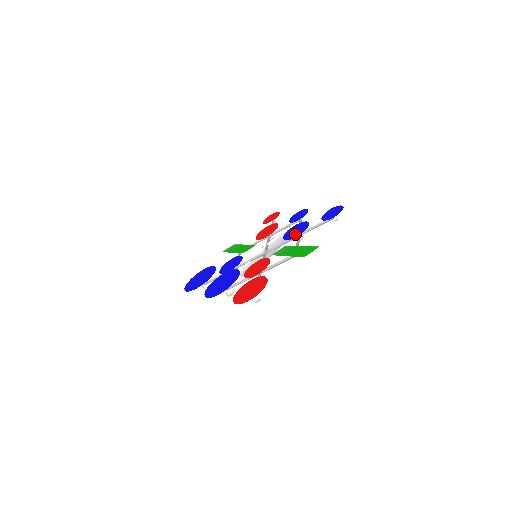
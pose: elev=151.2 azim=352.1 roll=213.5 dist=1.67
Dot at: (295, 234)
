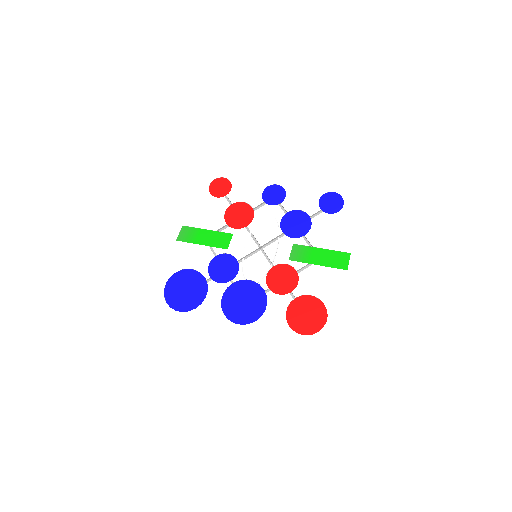
Dot at: (300, 230)
